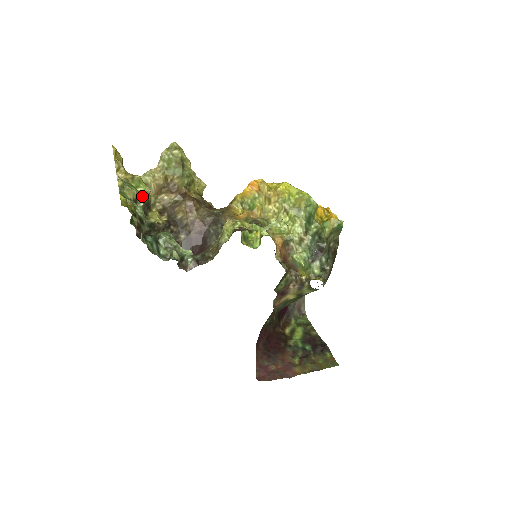
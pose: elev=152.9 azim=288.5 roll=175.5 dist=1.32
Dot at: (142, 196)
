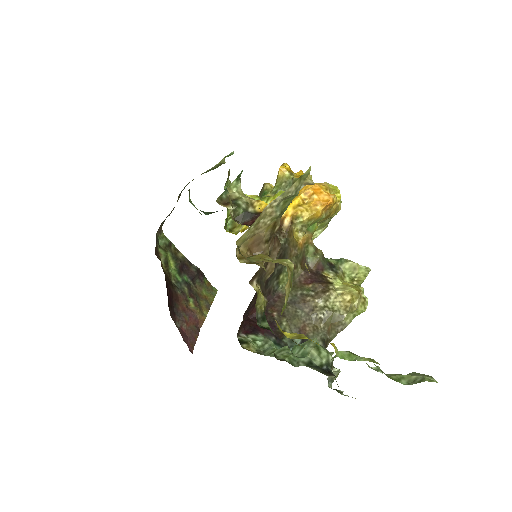
Dot at: occluded
